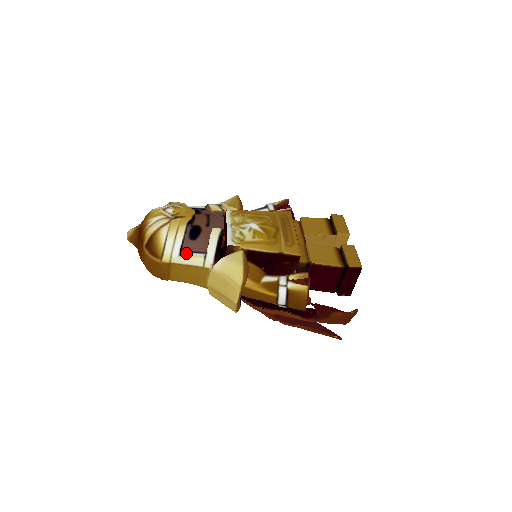
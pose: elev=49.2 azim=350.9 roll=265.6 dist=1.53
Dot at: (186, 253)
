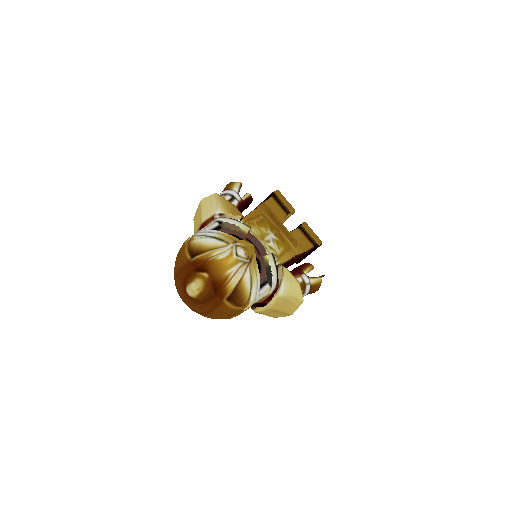
Dot at: (261, 291)
